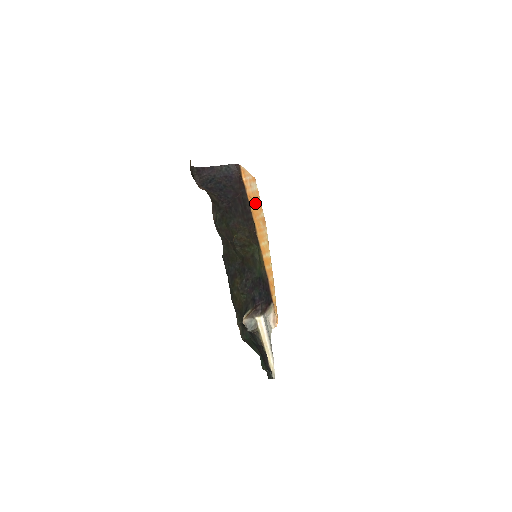
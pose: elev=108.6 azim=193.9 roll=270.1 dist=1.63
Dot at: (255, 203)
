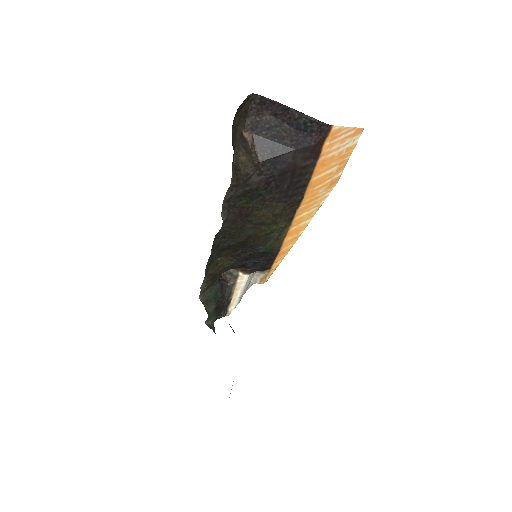
Dot at: (330, 167)
